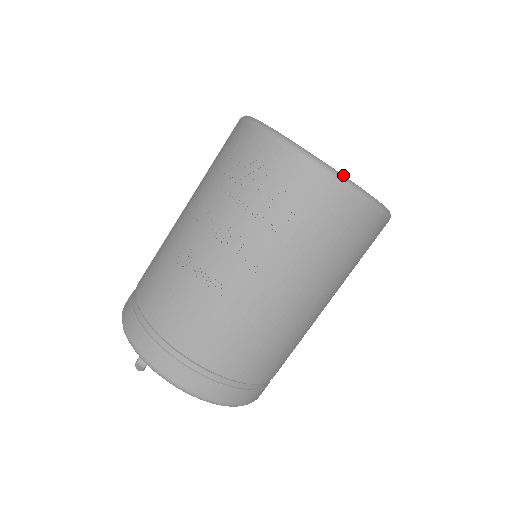
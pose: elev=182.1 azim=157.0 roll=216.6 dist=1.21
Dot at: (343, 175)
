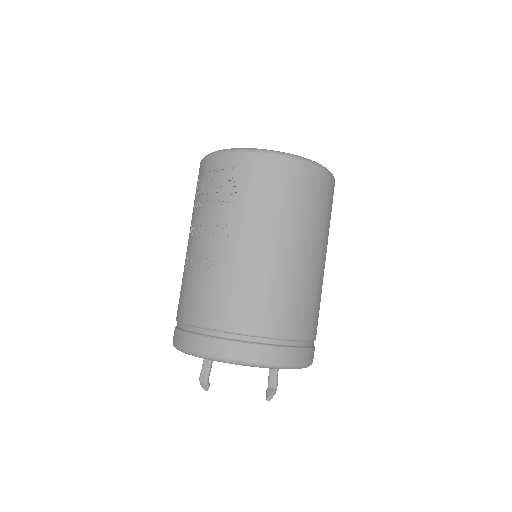
Dot at: (257, 149)
